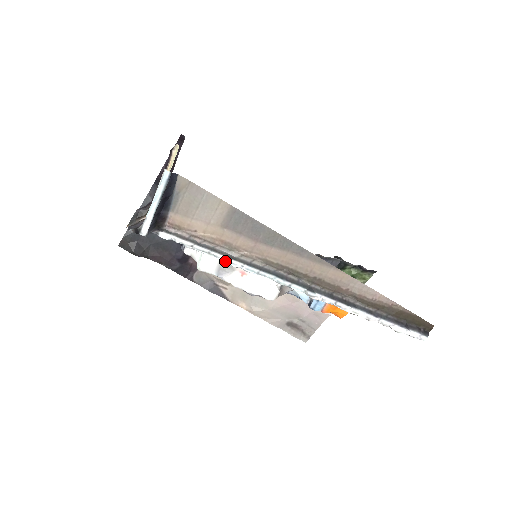
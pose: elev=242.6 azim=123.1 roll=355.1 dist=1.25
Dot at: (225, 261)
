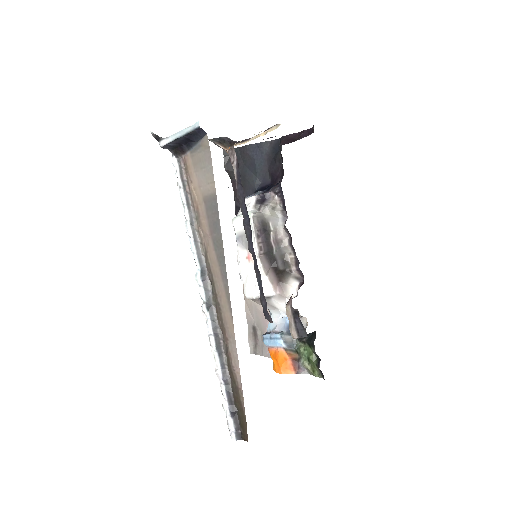
Dot at: (186, 221)
